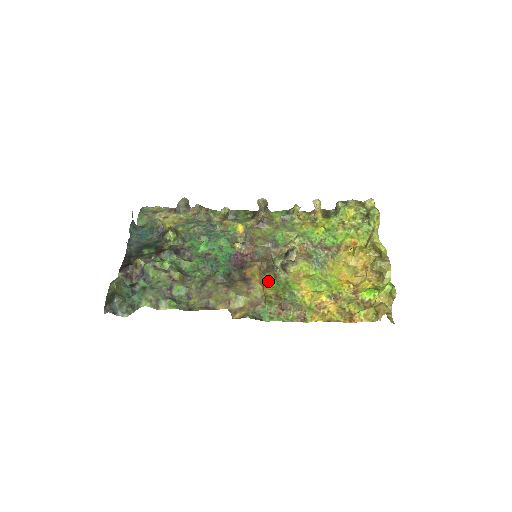
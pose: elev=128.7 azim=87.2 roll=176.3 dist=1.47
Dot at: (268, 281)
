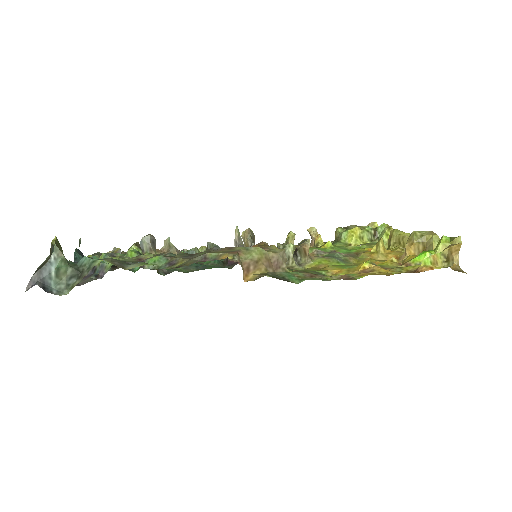
Dot at: occluded
